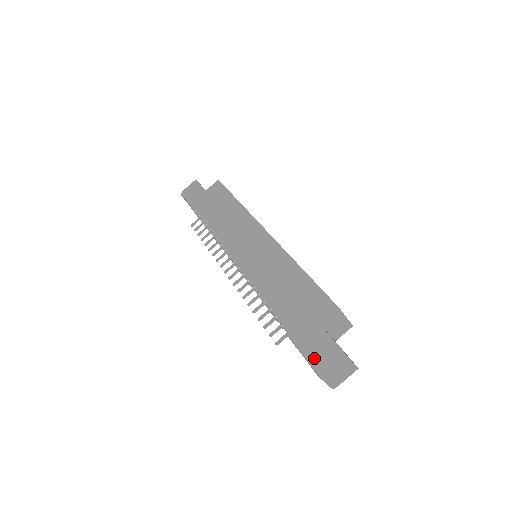
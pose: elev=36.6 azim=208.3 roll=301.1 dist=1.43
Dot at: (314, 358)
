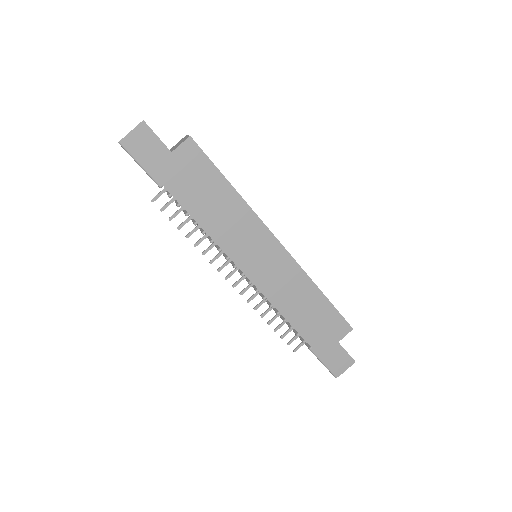
Dot at: (334, 368)
